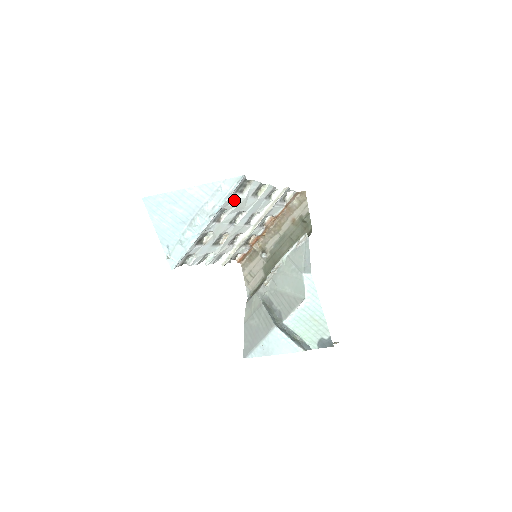
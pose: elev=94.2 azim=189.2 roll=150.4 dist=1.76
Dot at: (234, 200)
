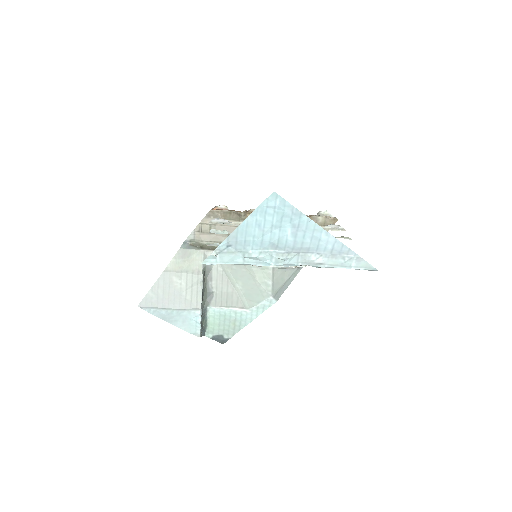
Dot at: occluded
